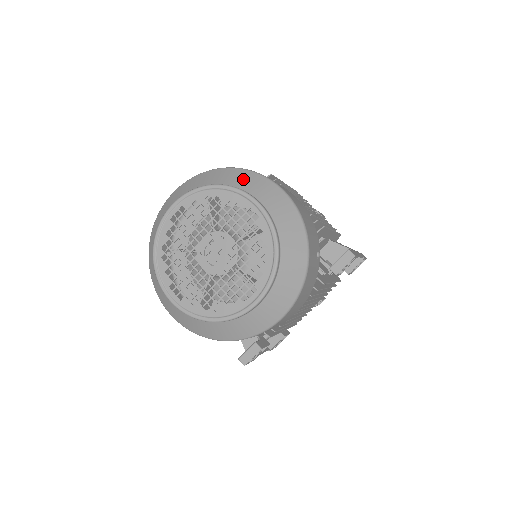
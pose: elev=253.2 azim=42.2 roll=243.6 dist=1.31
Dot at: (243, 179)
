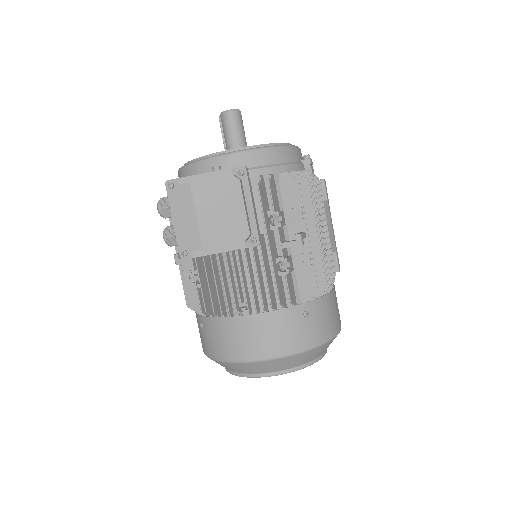
Dot at: (323, 350)
